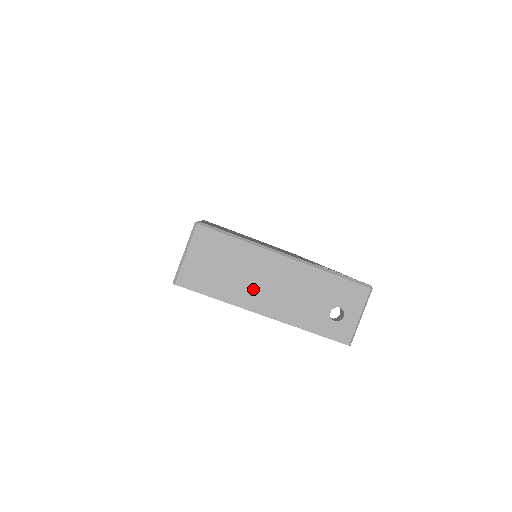
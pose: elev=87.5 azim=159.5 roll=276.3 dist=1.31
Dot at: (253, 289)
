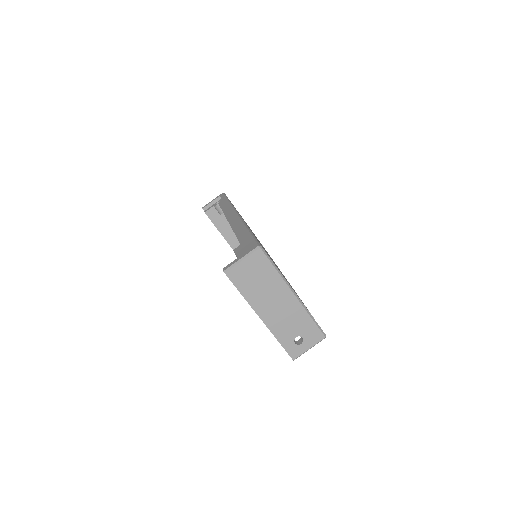
Dot at: (265, 301)
